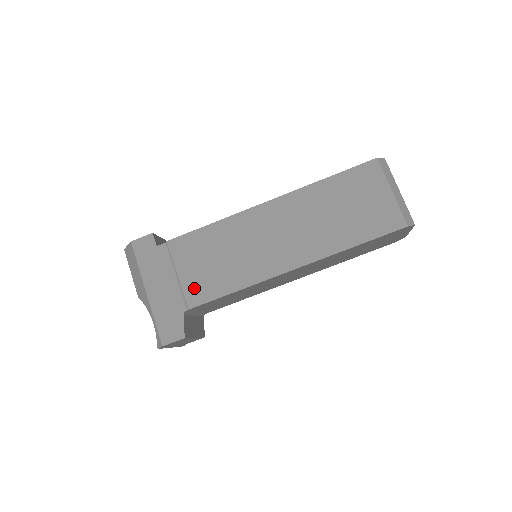
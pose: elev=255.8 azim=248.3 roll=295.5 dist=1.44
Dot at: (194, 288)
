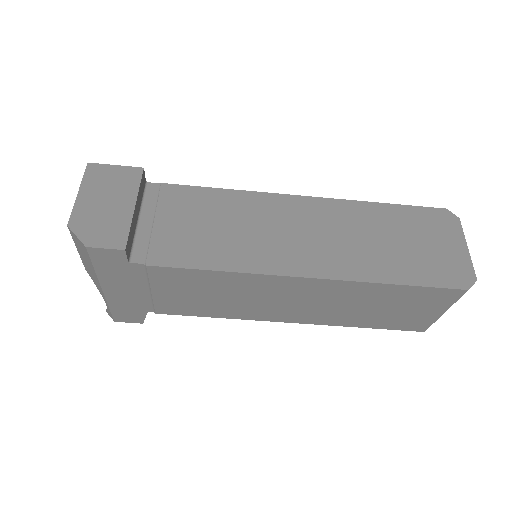
Dot at: (169, 305)
